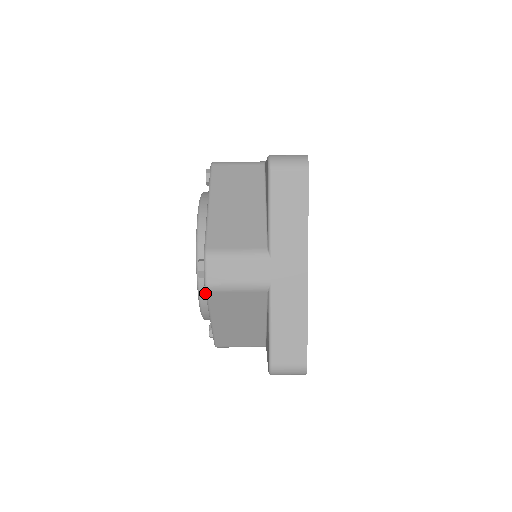
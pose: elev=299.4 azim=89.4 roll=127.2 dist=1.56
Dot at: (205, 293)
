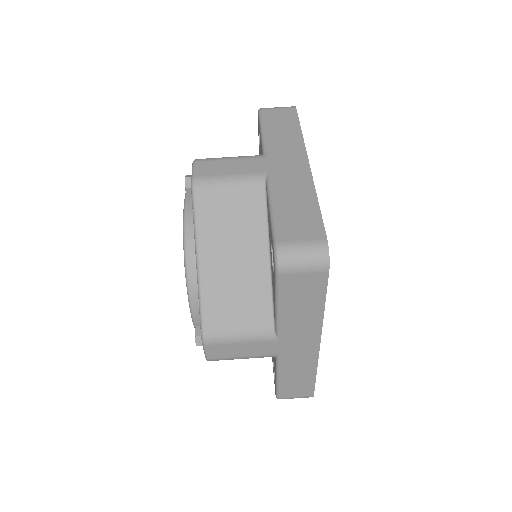
Dot at: occluded
